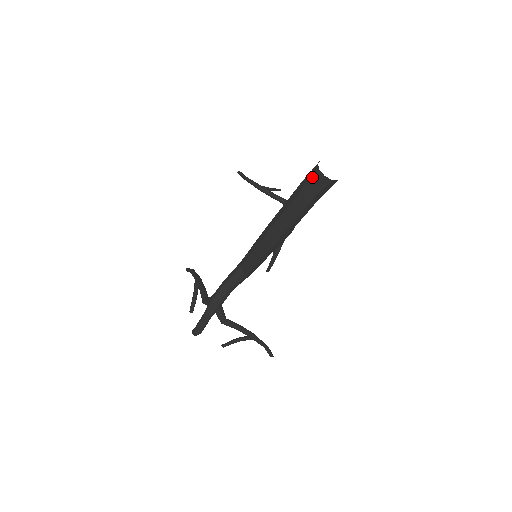
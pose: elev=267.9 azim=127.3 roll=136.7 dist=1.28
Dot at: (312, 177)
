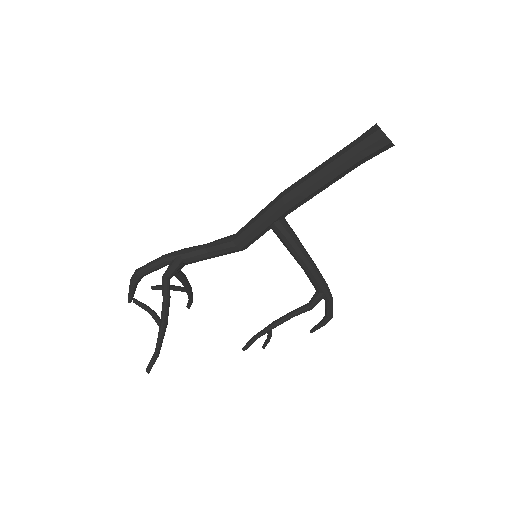
Dot at: (366, 131)
